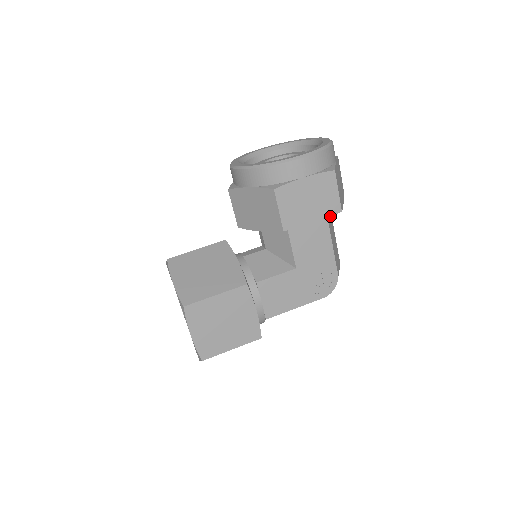
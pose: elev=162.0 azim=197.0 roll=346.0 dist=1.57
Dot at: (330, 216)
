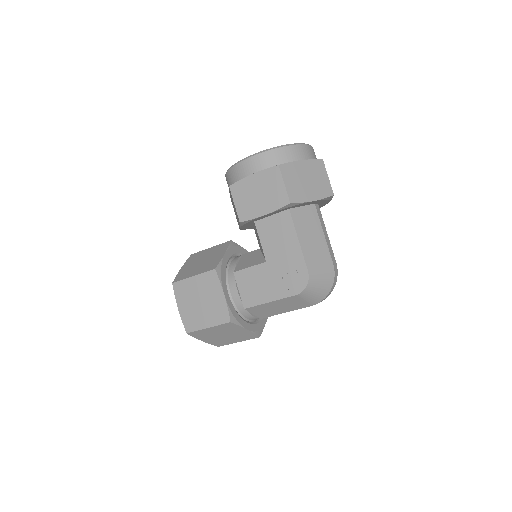
Dot at: (280, 208)
